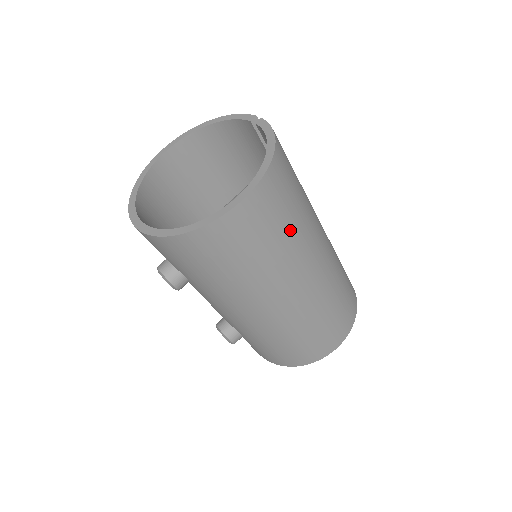
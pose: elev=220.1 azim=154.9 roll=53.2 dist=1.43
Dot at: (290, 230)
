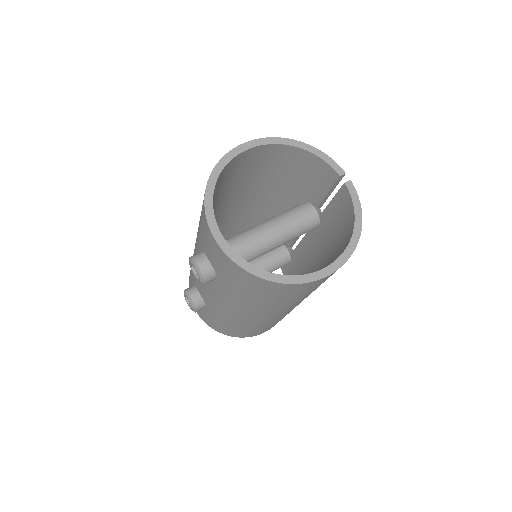
Dot at: occluded
